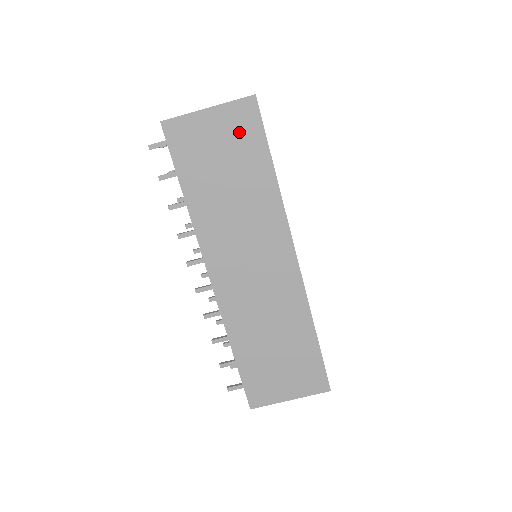
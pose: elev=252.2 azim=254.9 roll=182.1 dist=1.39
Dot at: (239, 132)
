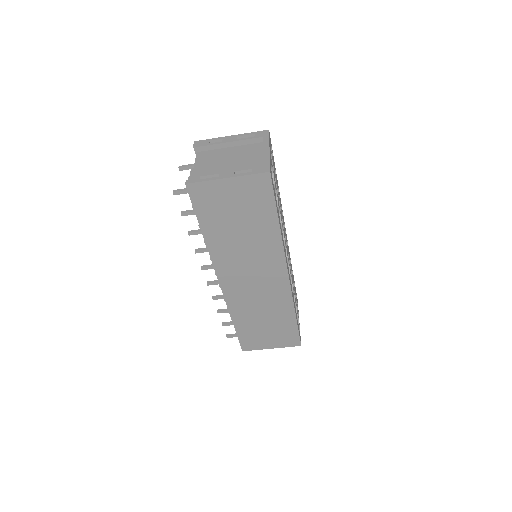
Dot at: (253, 196)
